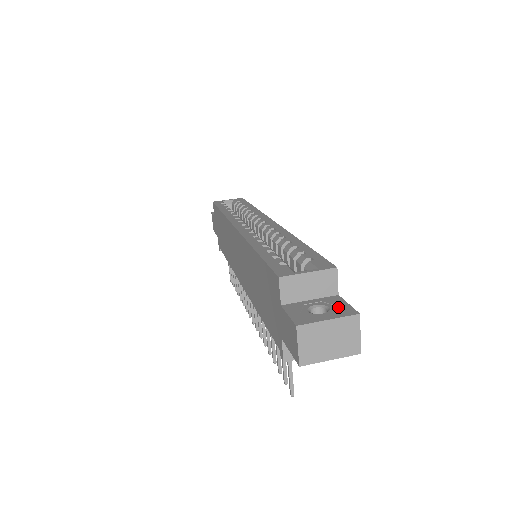
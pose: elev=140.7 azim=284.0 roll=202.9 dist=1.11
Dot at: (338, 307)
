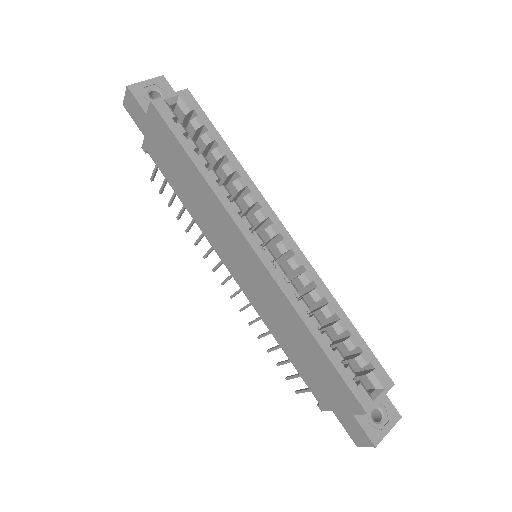
Dot at: (388, 410)
